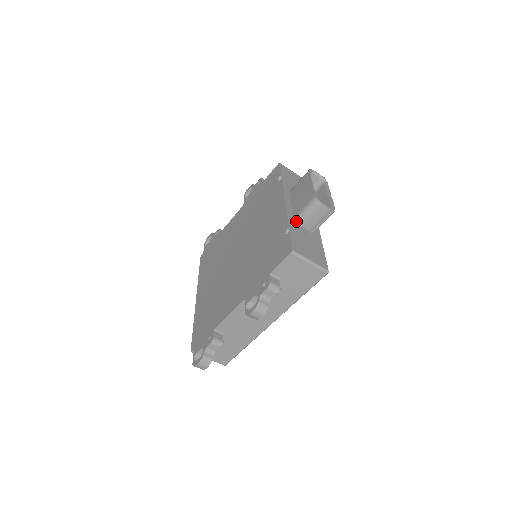
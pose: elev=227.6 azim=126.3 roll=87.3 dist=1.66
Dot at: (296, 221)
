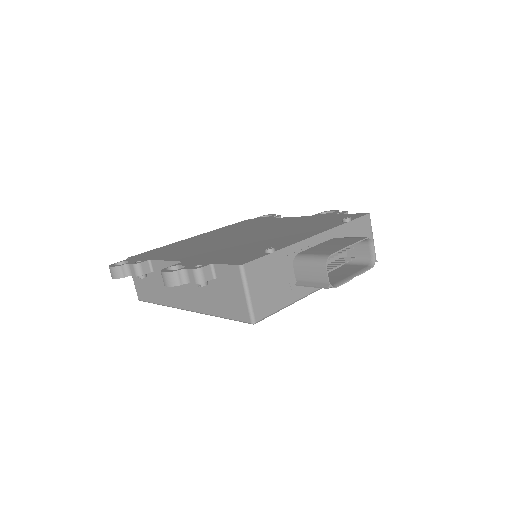
Dot at: (295, 258)
